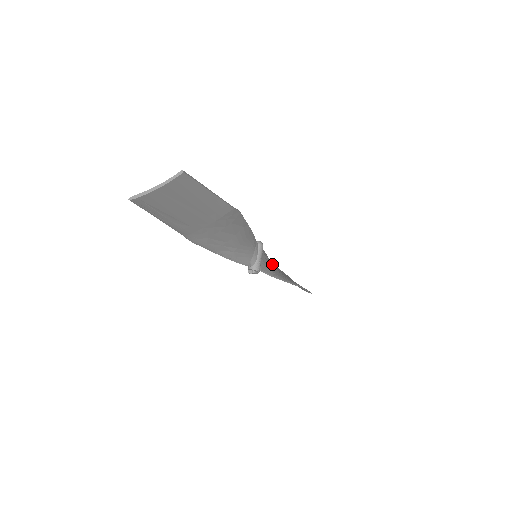
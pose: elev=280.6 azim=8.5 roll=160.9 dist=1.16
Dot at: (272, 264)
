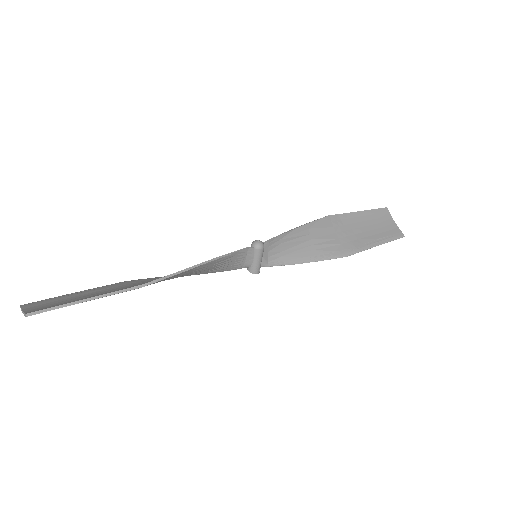
Dot at: (314, 233)
